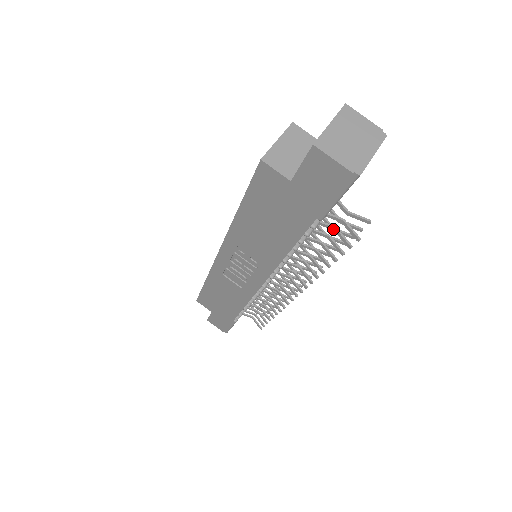
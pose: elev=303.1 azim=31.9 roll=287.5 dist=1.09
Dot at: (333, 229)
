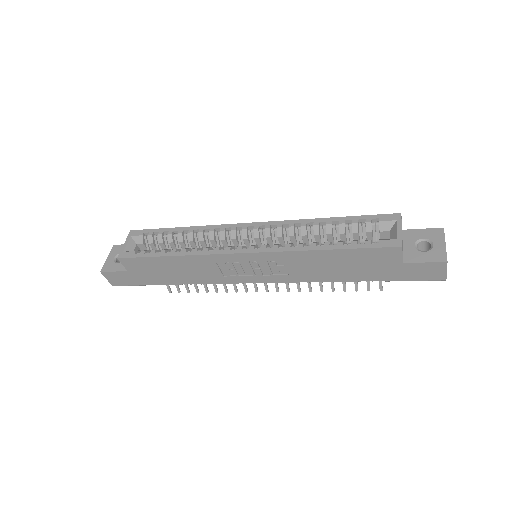
Dot at: occluded
